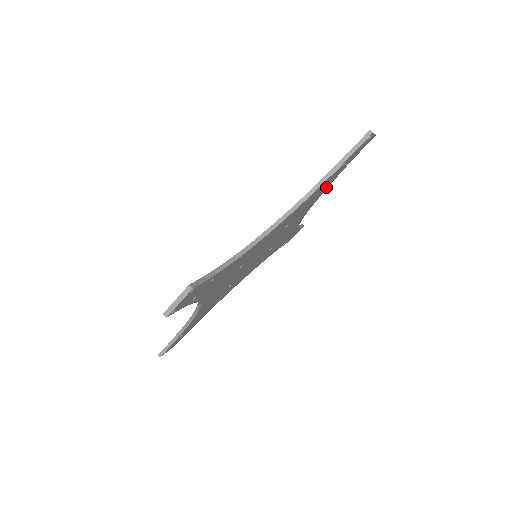
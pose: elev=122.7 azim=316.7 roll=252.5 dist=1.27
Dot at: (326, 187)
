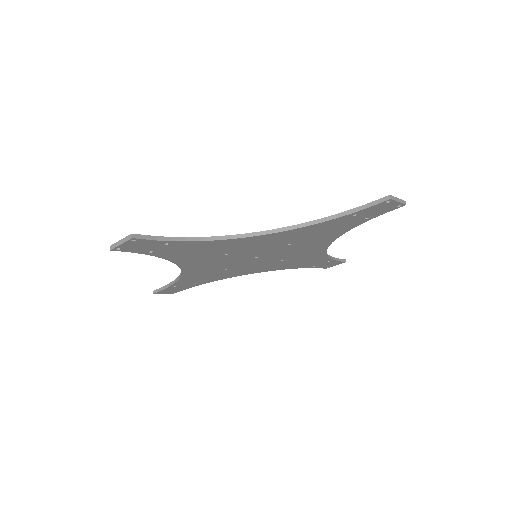
Dot at: (343, 230)
